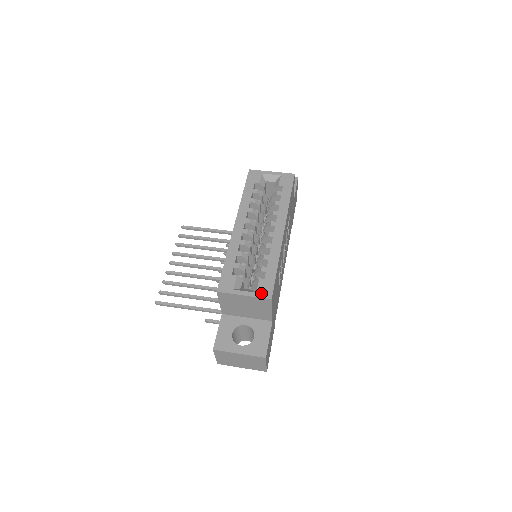
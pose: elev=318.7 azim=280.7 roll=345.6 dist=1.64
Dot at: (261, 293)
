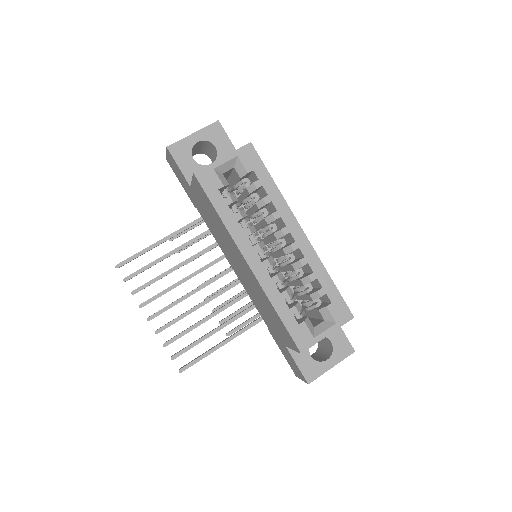
Dot at: (341, 320)
